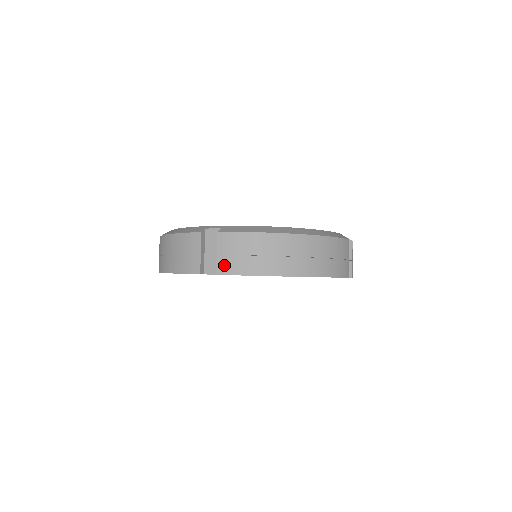
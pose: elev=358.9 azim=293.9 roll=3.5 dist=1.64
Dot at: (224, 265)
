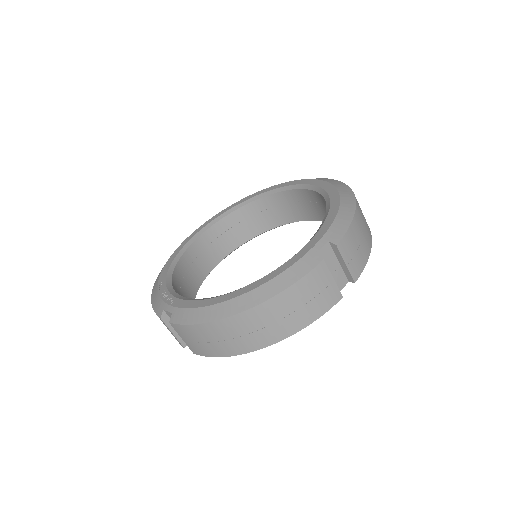
Dot at: (193, 348)
